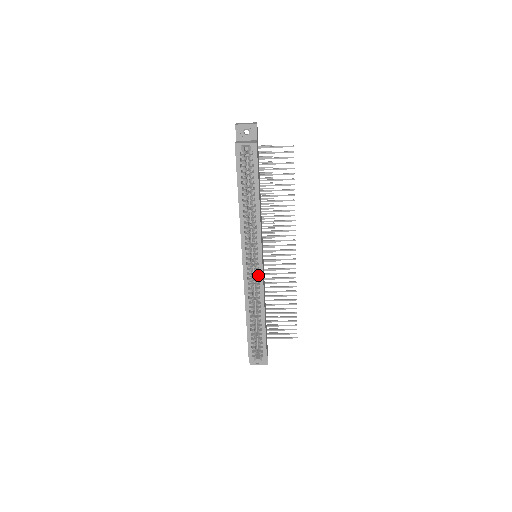
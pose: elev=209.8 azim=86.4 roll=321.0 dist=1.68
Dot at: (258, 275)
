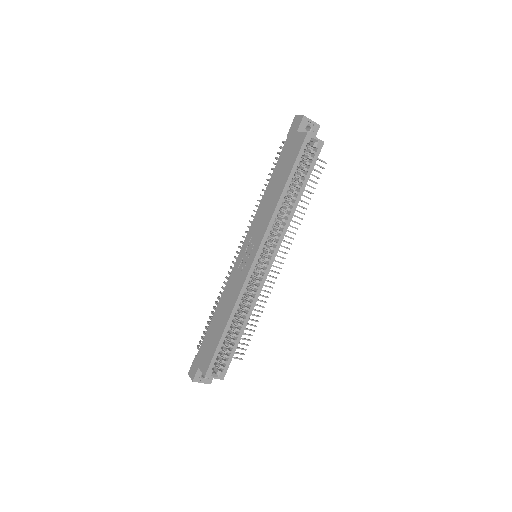
Dot at: (262, 276)
